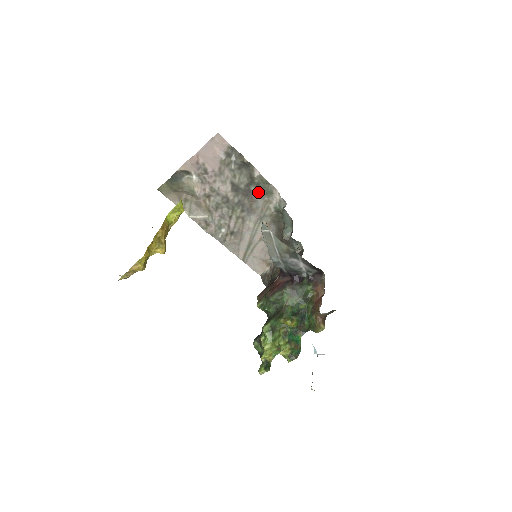
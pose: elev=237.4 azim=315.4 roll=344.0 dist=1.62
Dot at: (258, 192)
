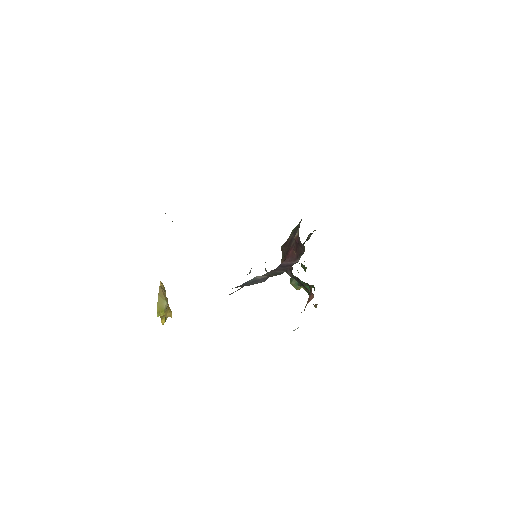
Dot at: occluded
